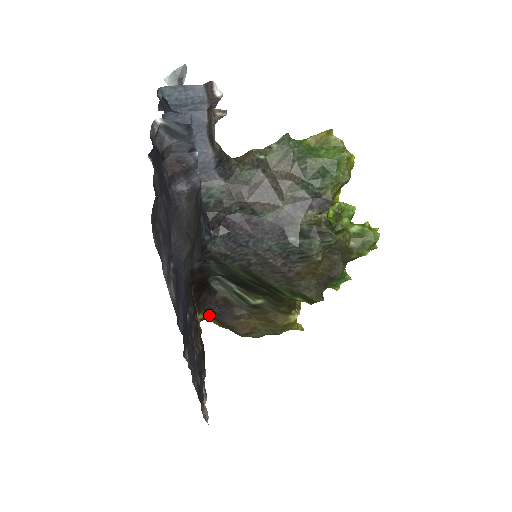
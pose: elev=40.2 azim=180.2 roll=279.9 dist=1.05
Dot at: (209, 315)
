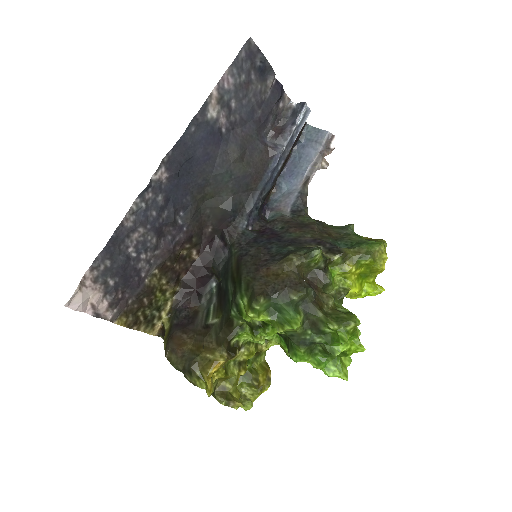
Dot at: (171, 323)
